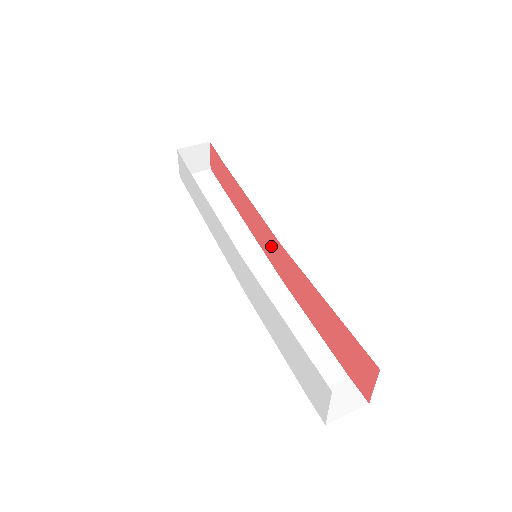
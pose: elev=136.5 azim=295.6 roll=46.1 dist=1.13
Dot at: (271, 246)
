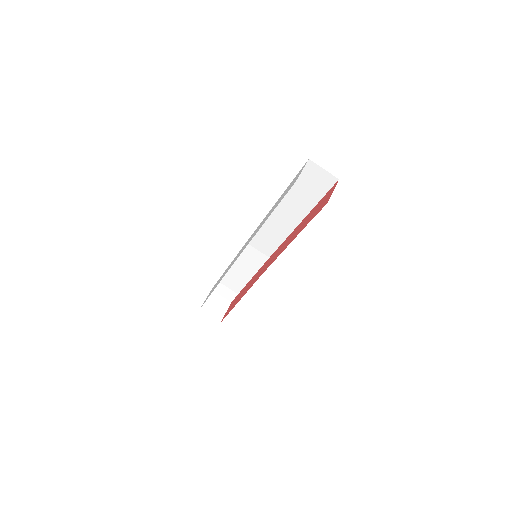
Dot at: (270, 261)
